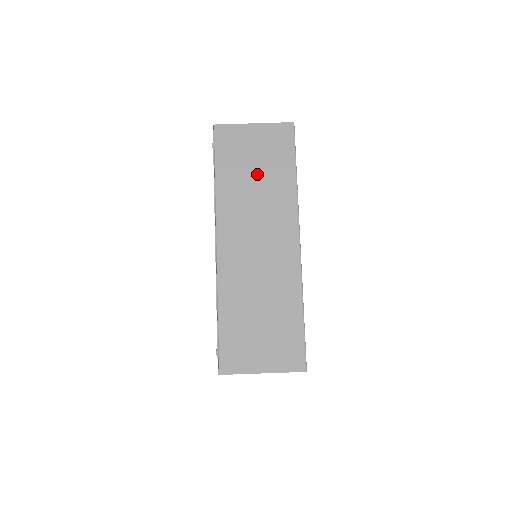
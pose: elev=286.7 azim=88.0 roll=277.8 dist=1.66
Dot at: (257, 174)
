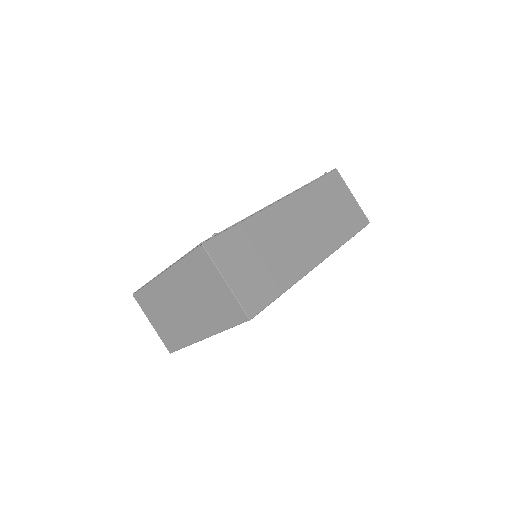
Dot at: (333, 211)
